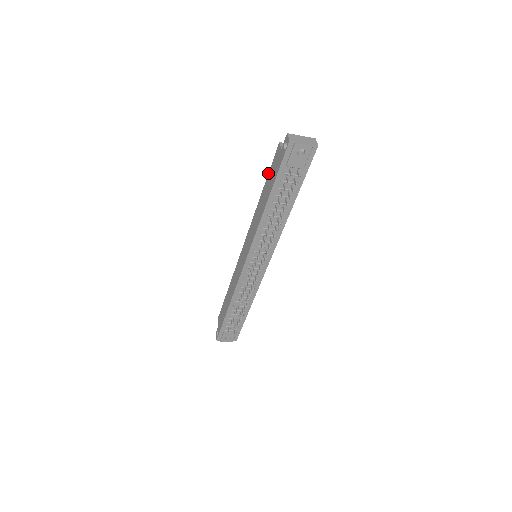
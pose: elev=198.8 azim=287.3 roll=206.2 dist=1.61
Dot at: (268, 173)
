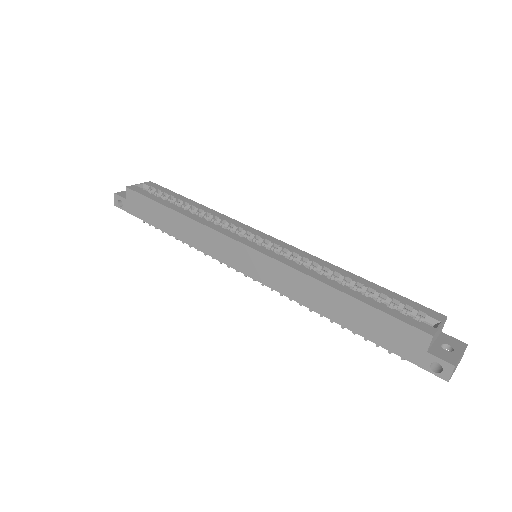
Dot at: (376, 309)
